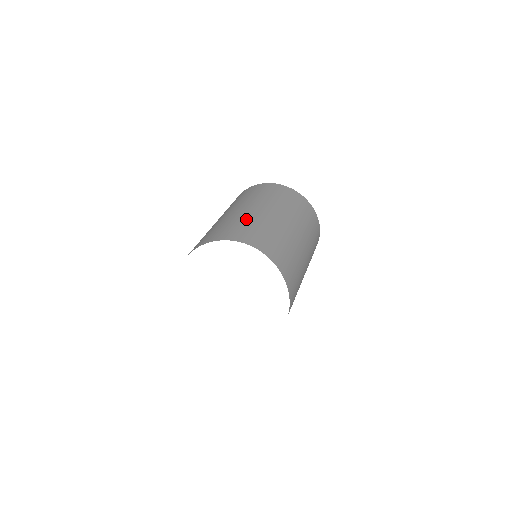
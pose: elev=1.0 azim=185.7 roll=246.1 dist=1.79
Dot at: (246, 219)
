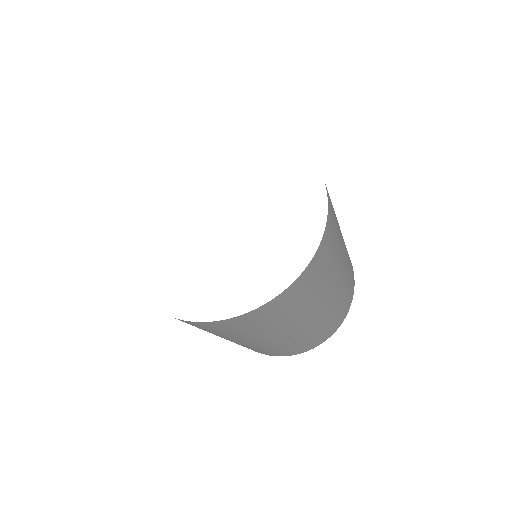
Dot at: occluded
